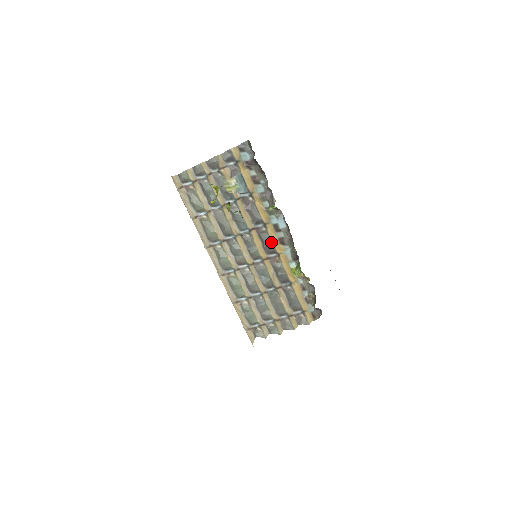
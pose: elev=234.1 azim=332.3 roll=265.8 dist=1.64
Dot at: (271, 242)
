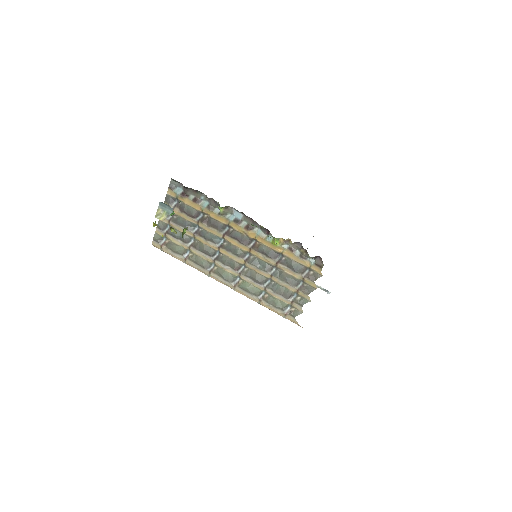
Dot at: (243, 235)
